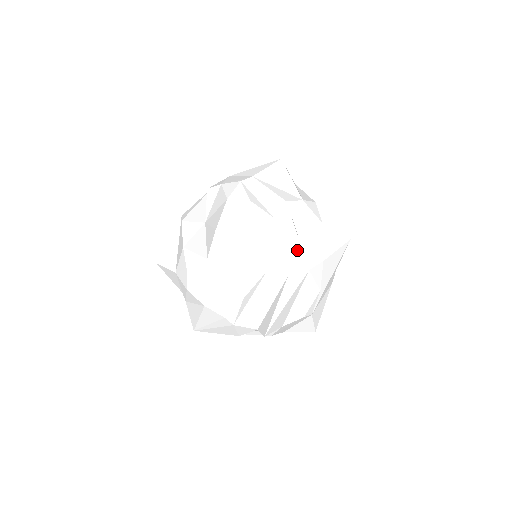
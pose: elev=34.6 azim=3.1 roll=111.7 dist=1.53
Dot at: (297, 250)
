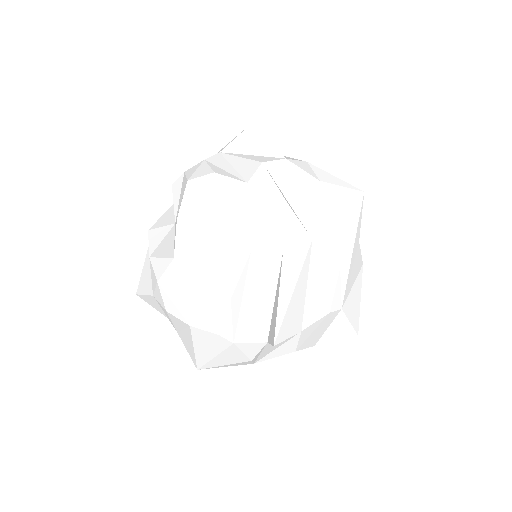
Dot at: (288, 216)
